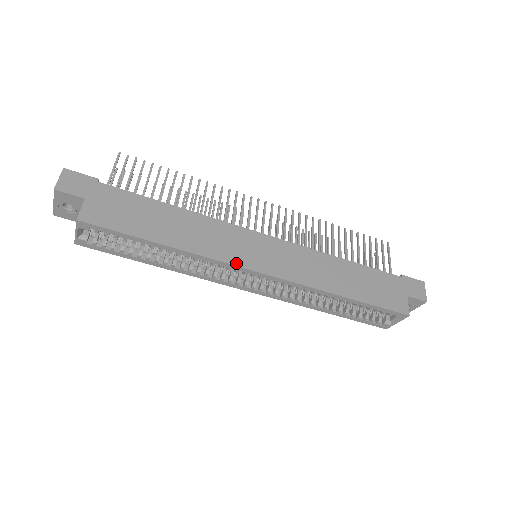
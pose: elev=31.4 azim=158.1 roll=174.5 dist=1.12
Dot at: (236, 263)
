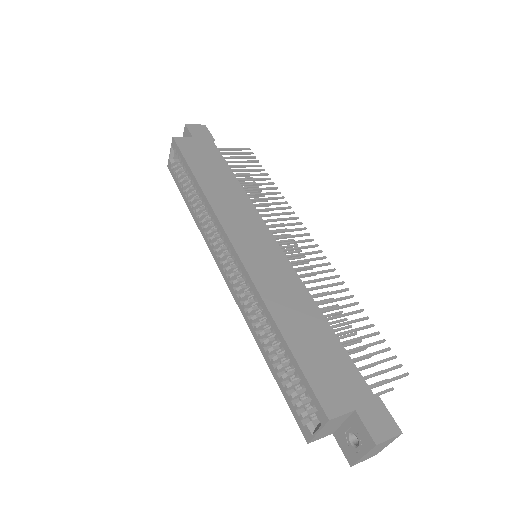
Dot at: (224, 225)
